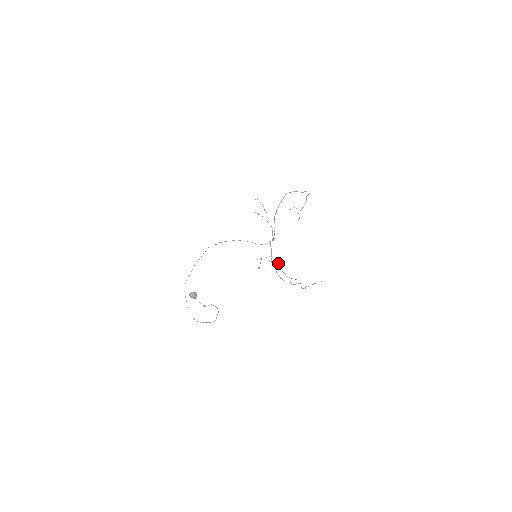
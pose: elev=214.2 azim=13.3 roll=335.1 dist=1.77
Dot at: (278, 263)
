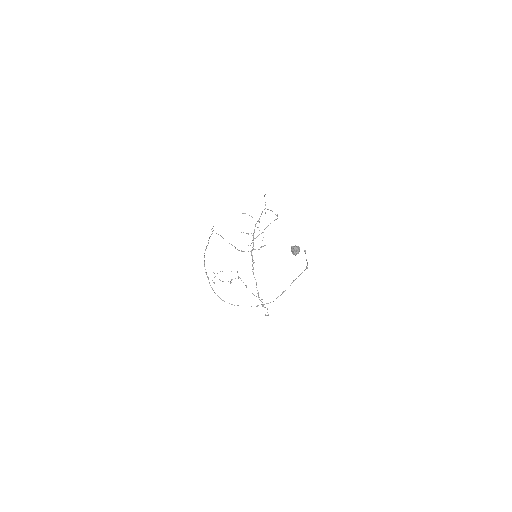
Dot at: occluded
